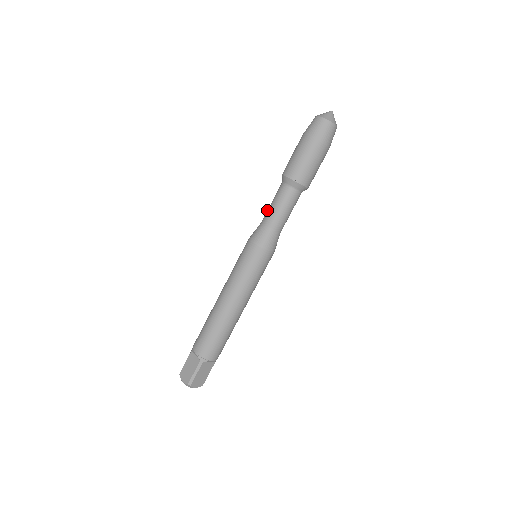
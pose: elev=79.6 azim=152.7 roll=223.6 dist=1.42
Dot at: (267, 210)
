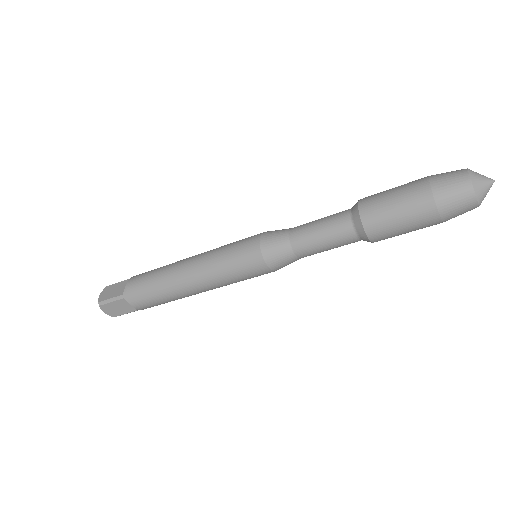
Dot at: occluded
